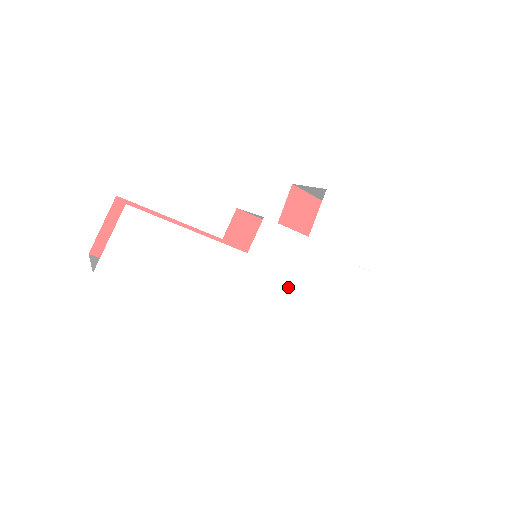
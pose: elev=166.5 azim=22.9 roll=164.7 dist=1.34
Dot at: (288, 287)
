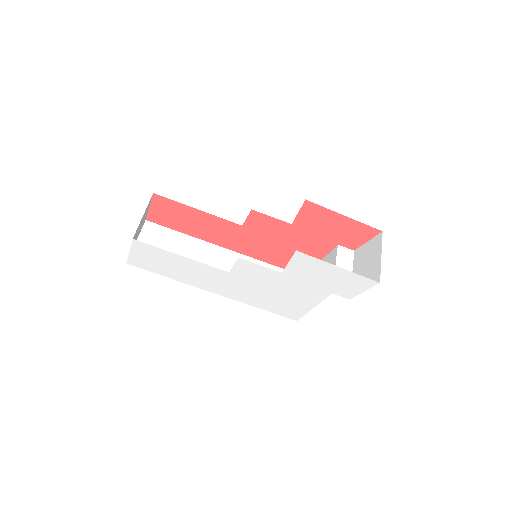
Dot at: (268, 293)
